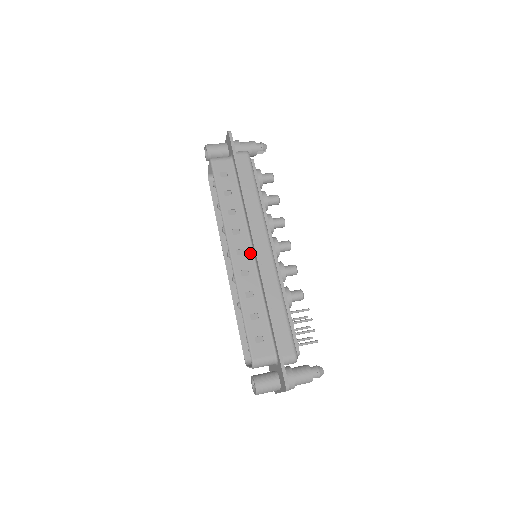
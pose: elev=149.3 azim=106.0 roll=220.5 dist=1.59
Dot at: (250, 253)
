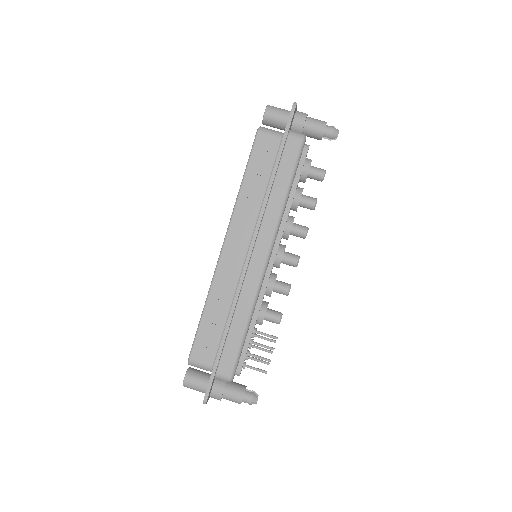
Dot at: (243, 255)
